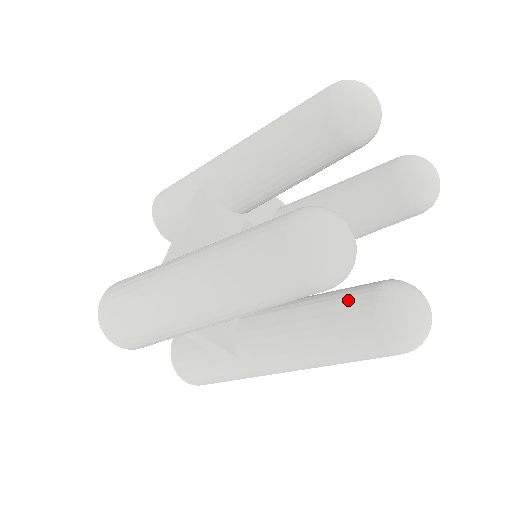
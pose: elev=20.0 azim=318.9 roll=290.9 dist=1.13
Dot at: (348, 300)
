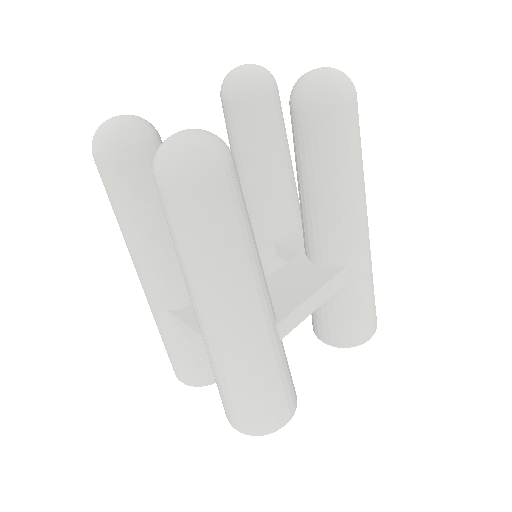
Dot at: occluded
